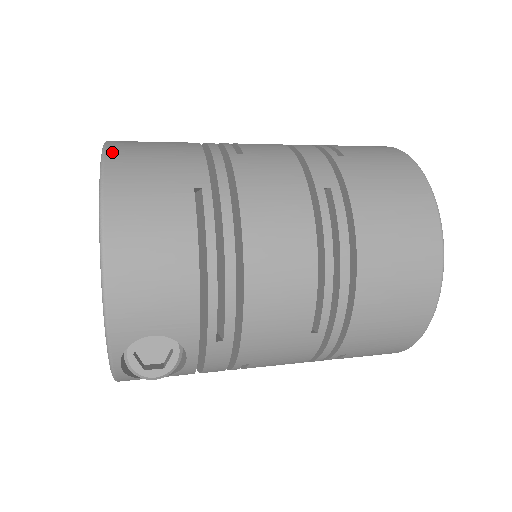
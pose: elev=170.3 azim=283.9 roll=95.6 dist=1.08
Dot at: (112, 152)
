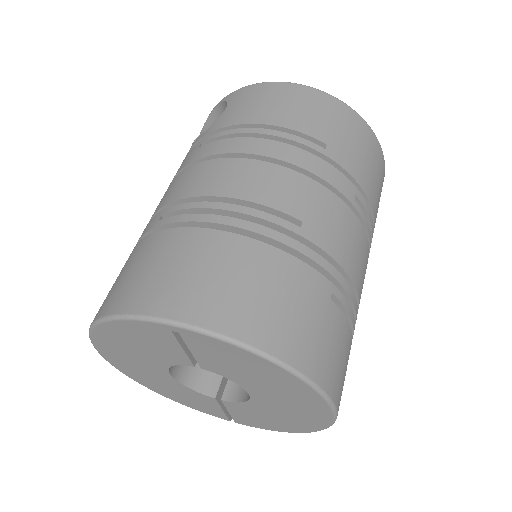
Dot at: (264, 343)
